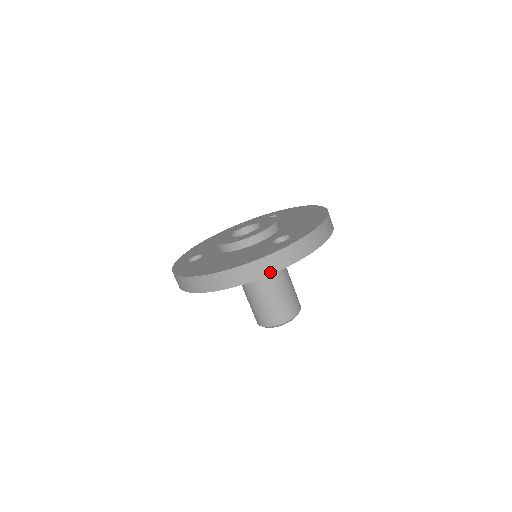
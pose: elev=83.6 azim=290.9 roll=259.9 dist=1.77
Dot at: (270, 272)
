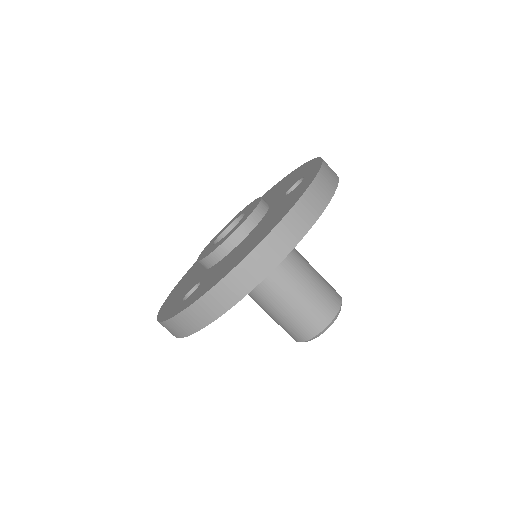
Dot at: (327, 199)
